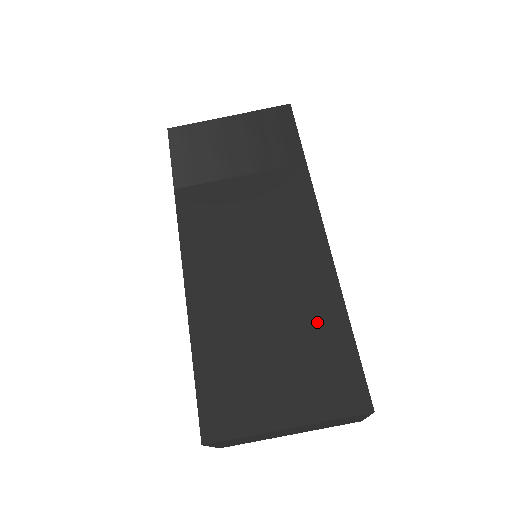
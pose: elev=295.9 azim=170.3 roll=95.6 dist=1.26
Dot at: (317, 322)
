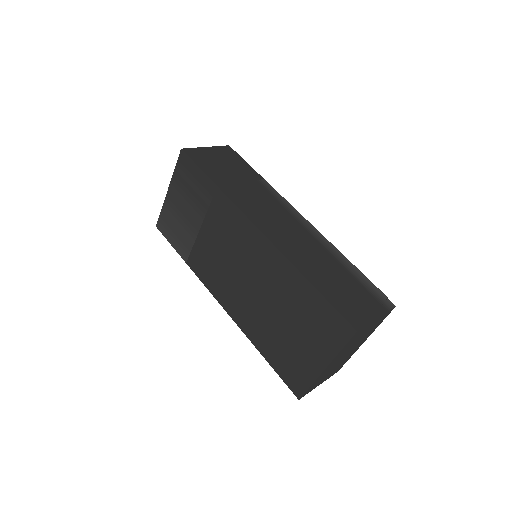
Dot at: (295, 294)
